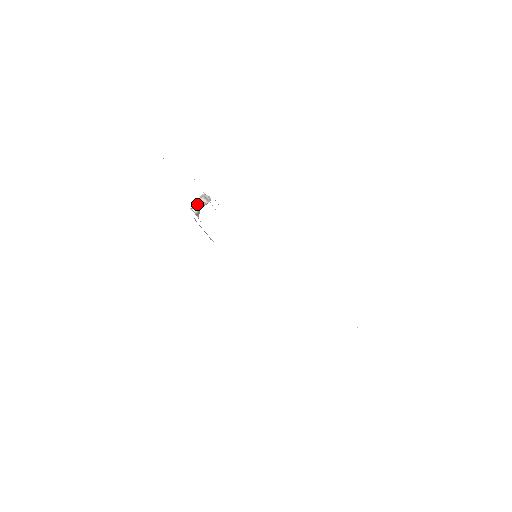
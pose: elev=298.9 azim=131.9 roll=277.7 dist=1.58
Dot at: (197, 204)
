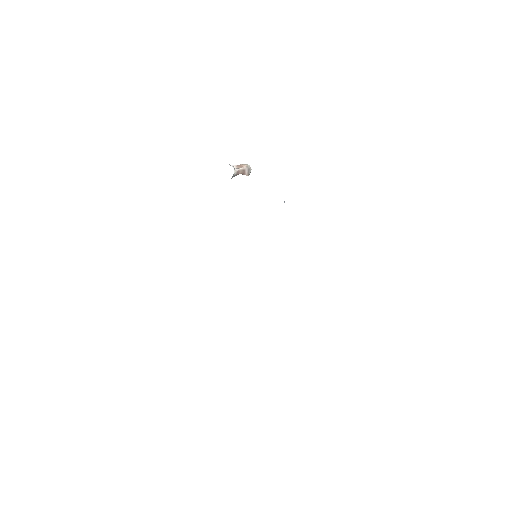
Dot at: (240, 169)
